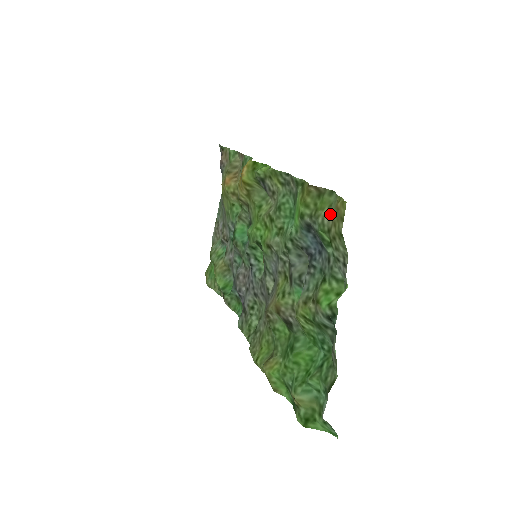
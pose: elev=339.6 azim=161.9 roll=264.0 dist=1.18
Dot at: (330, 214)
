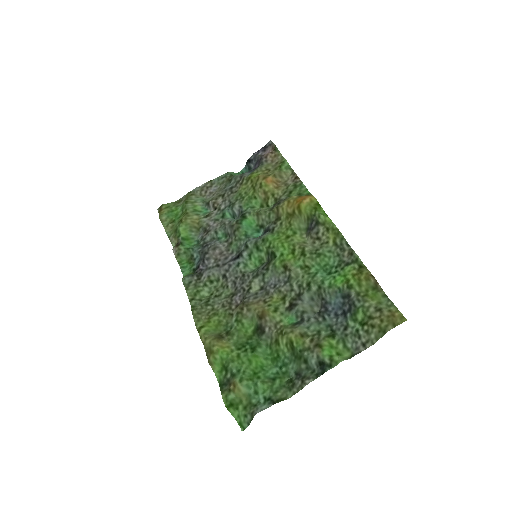
Dot at: (380, 310)
